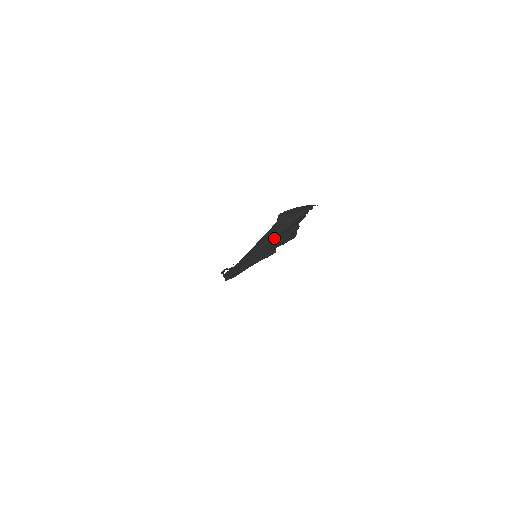
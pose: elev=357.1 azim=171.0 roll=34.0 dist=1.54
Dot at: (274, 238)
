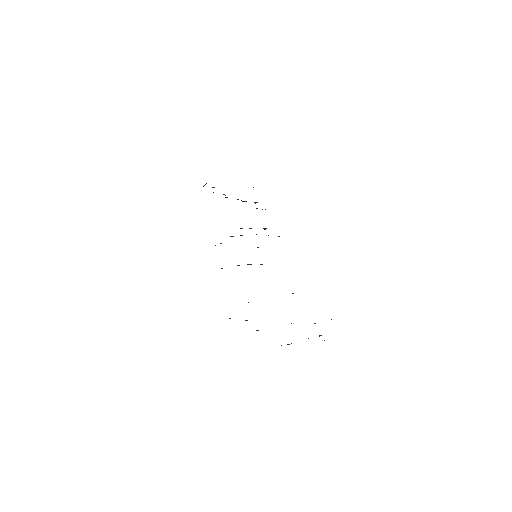
Dot at: occluded
